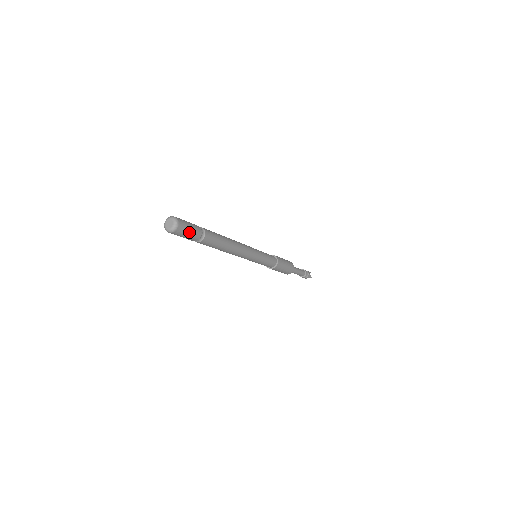
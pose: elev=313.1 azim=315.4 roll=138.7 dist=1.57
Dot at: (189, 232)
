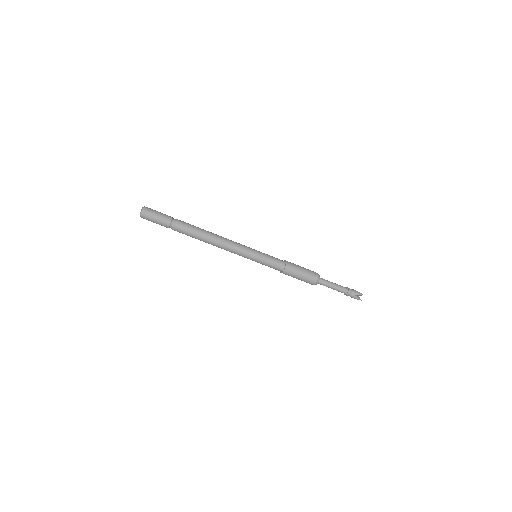
Dot at: (155, 221)
